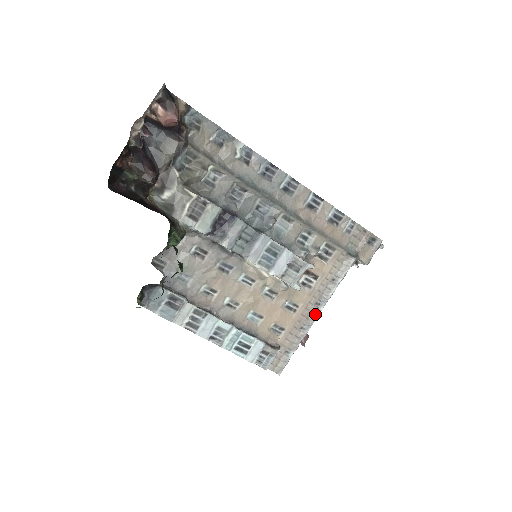
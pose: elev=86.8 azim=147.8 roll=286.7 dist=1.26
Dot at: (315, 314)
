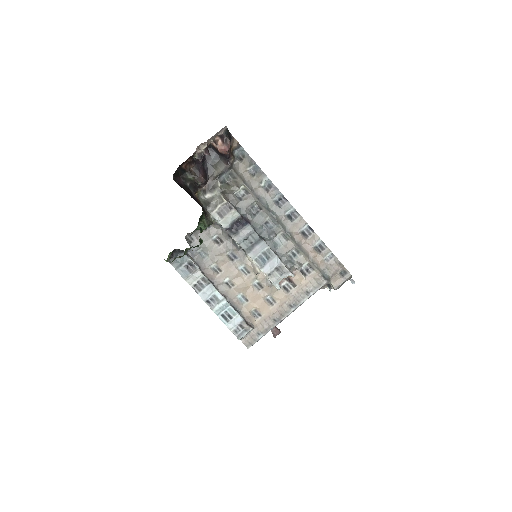
Dot at: (287, 312)
